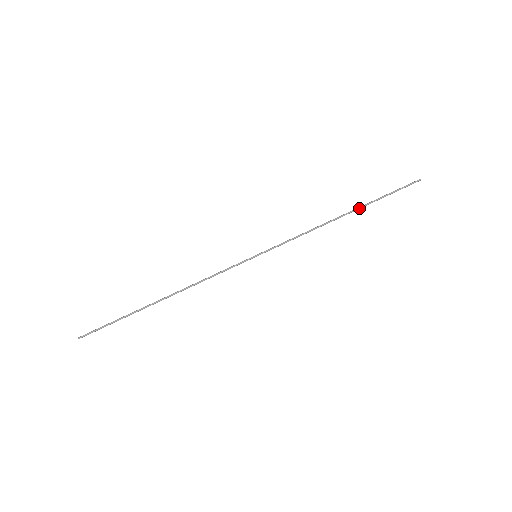
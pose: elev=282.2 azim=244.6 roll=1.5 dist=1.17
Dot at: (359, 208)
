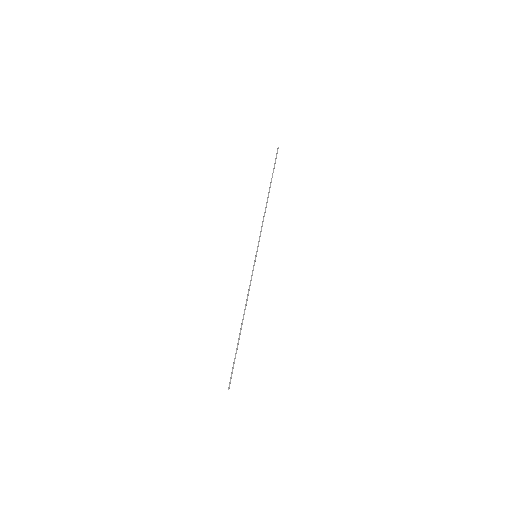
Dot at: (270, 187)
